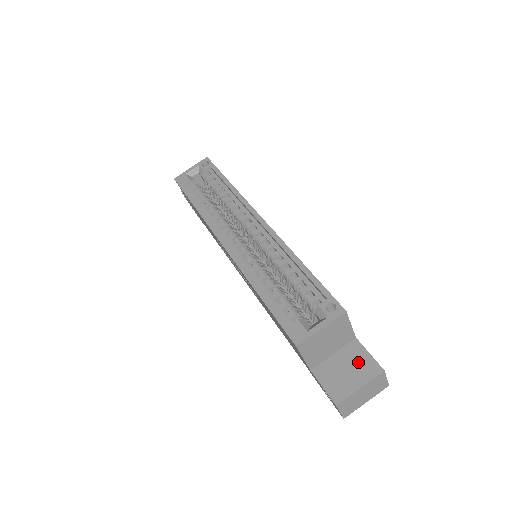
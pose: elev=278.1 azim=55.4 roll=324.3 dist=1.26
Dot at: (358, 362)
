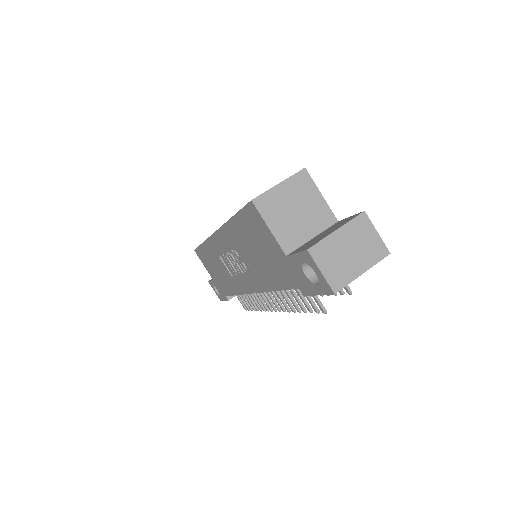
Dot at: (337, 225)
